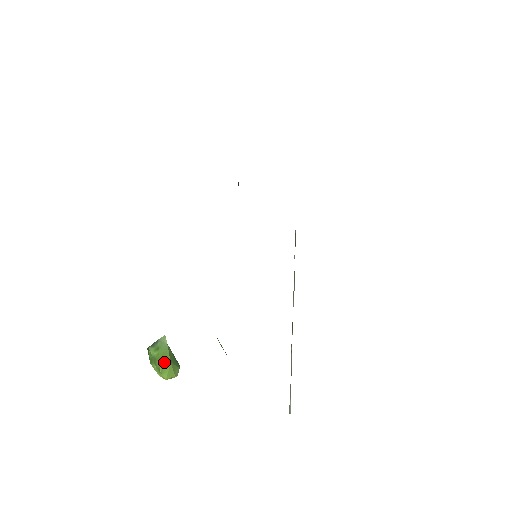
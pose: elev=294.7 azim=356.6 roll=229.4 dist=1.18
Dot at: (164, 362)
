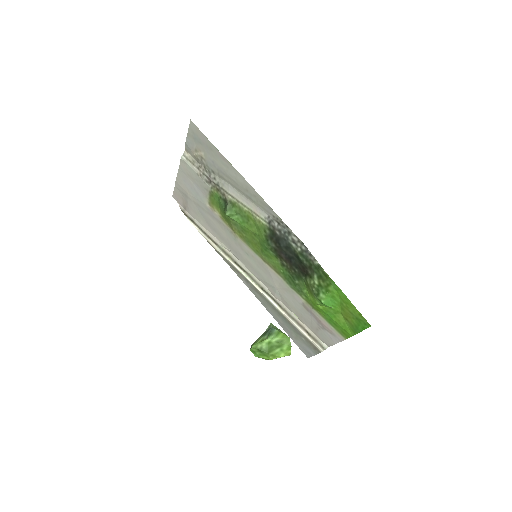
Dot at: (289, 339)
